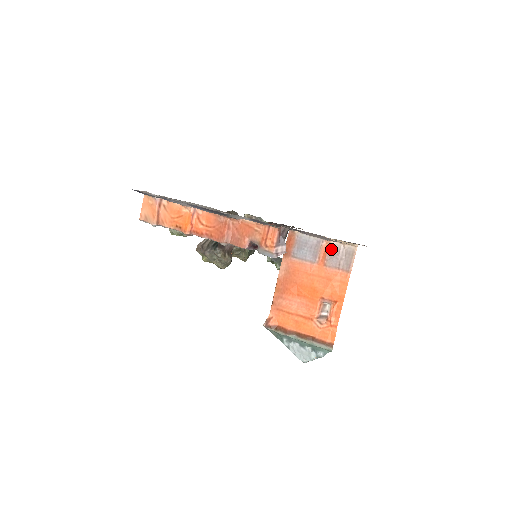
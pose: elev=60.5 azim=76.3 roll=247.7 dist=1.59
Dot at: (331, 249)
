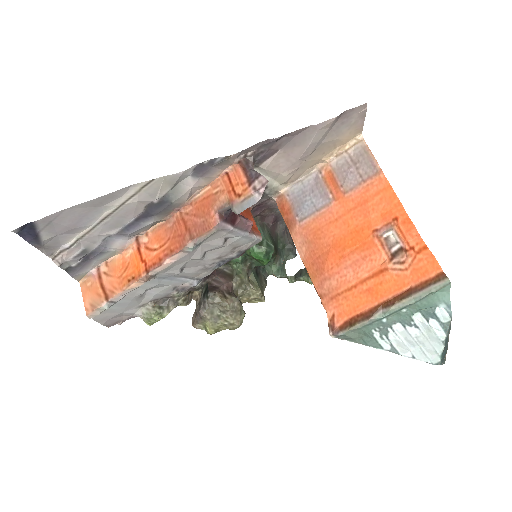
Dot at: (336, 171)
